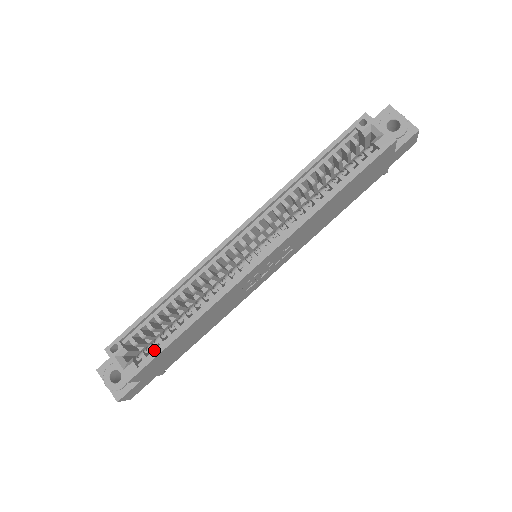
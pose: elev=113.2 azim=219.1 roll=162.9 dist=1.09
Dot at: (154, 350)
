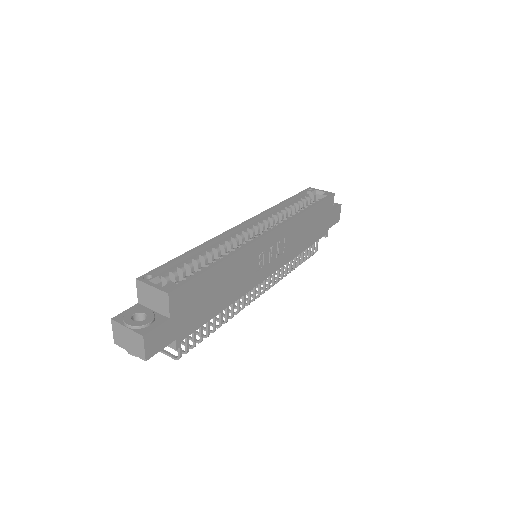
Dot at: occluded
